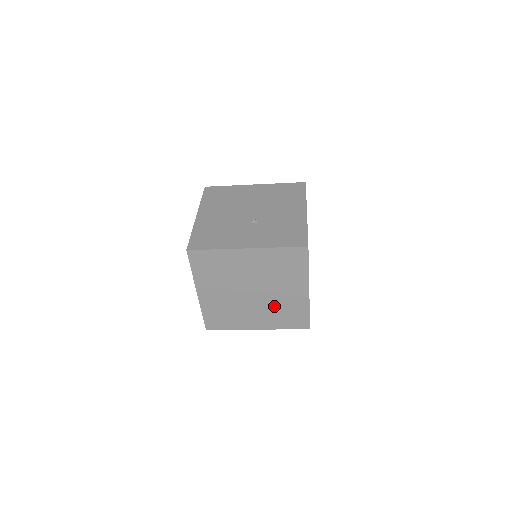
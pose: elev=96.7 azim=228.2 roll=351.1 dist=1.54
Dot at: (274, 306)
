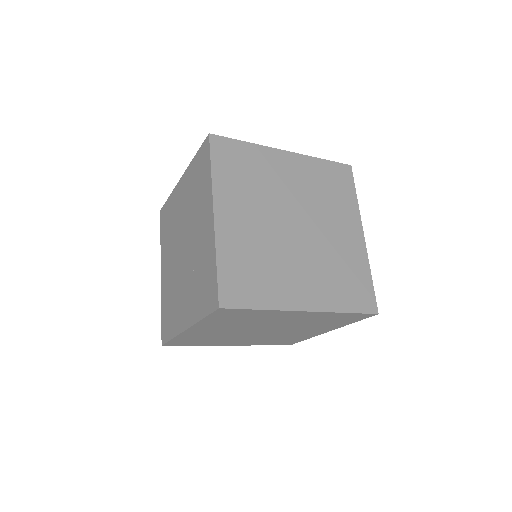
Dot at: (326, 258)
